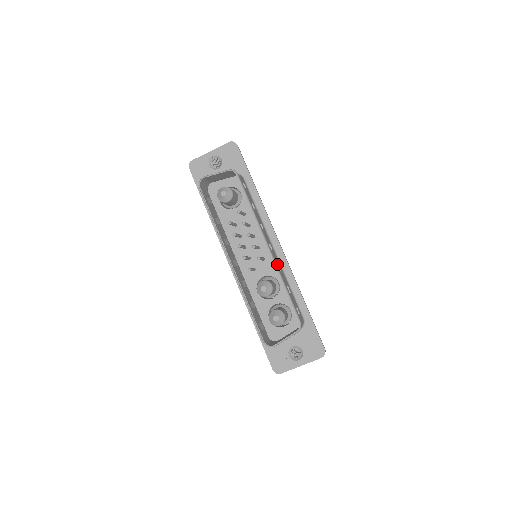
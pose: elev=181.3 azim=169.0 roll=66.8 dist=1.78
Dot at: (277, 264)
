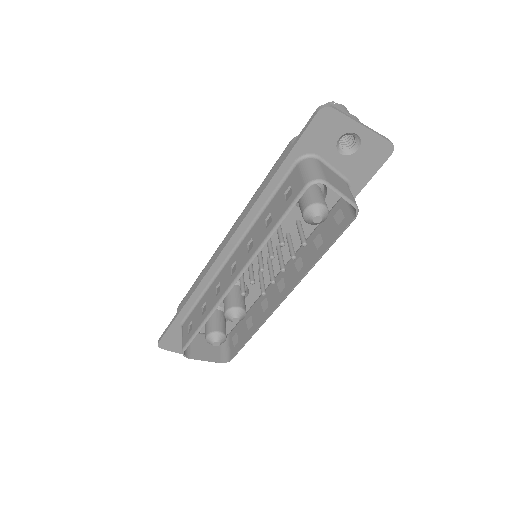
Dot at: (271, 307)
